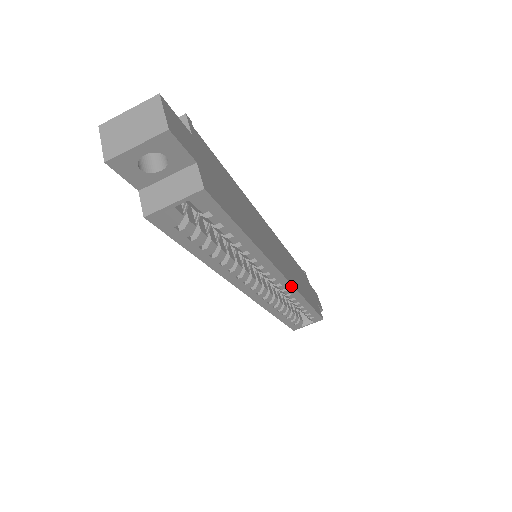
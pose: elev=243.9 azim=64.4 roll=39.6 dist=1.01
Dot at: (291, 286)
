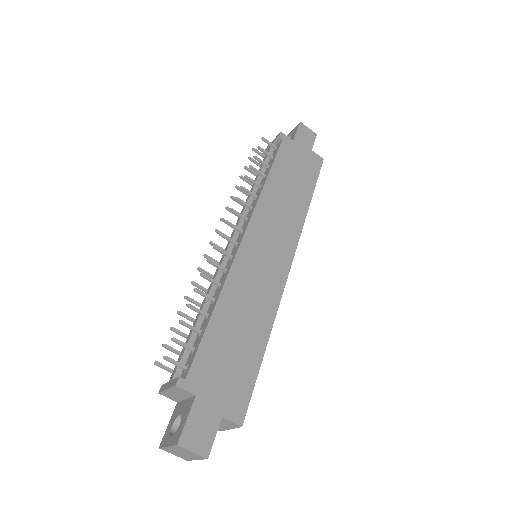
Dot at: (296, 248)
